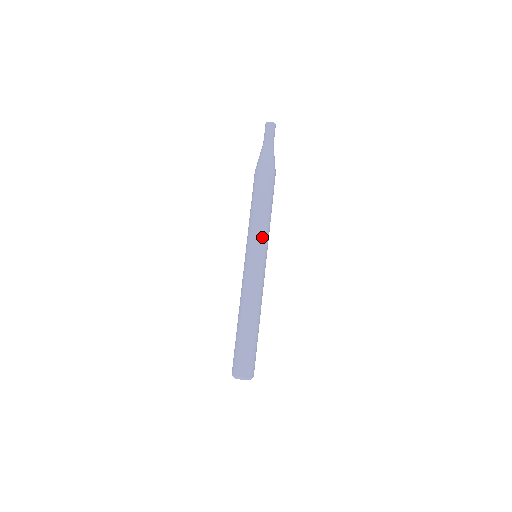
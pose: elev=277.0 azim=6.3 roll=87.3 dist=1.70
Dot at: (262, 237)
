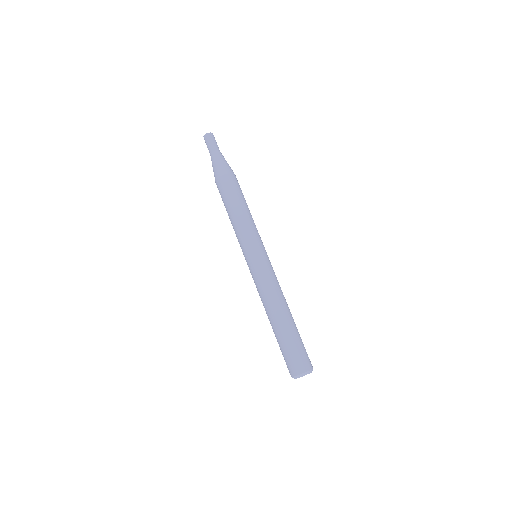
Dot at: (250, 236)
